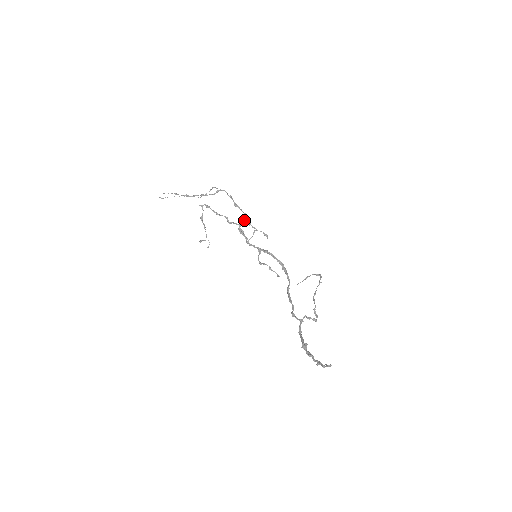
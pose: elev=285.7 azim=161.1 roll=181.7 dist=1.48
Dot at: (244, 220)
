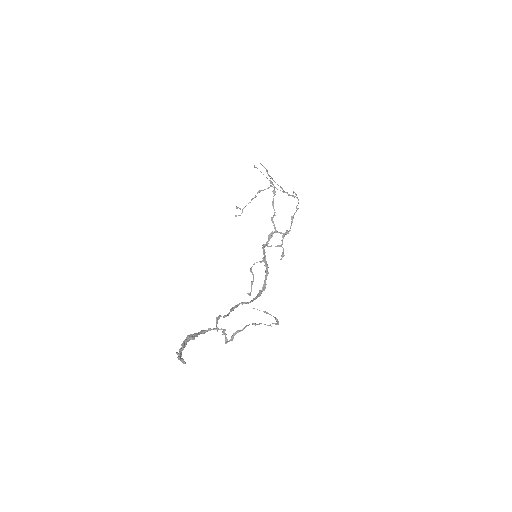
Dot at: occluded
